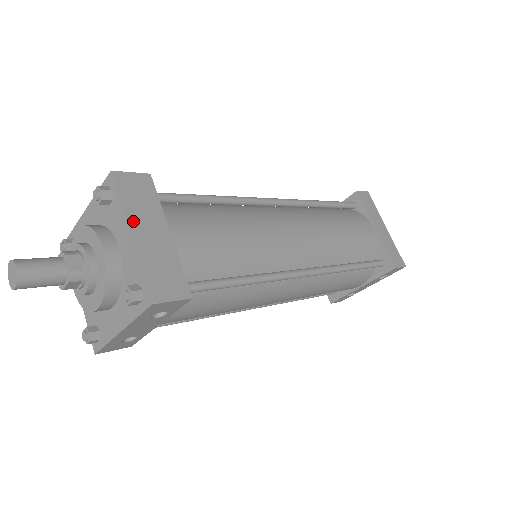
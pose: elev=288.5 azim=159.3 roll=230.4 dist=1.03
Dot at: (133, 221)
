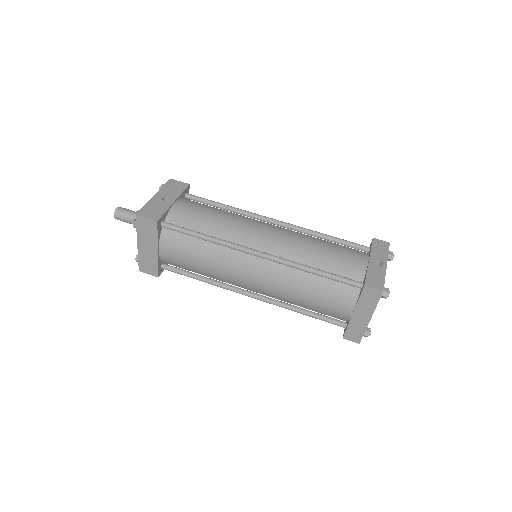
Dot at: (140, 240)
